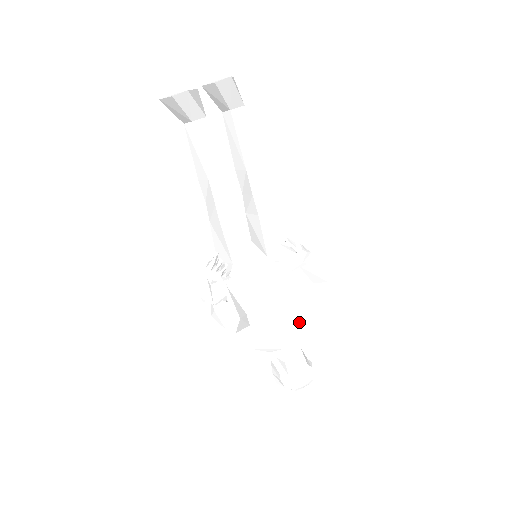
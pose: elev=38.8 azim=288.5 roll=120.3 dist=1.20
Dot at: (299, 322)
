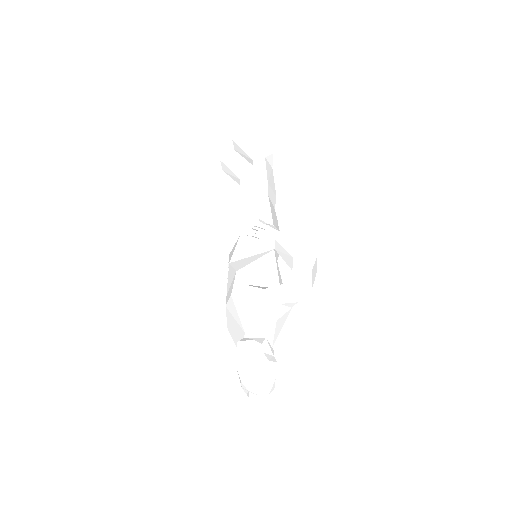
Dot at: (251, 289)
